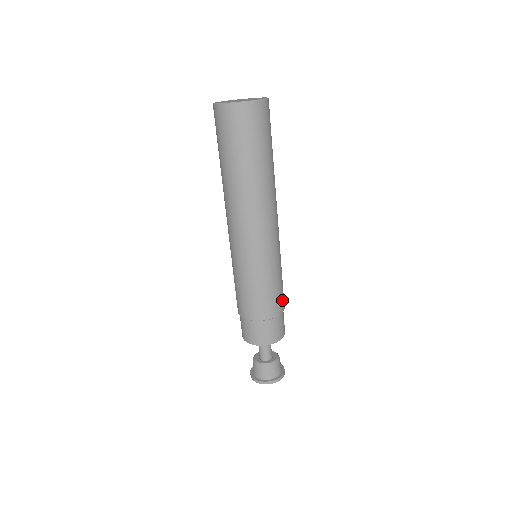
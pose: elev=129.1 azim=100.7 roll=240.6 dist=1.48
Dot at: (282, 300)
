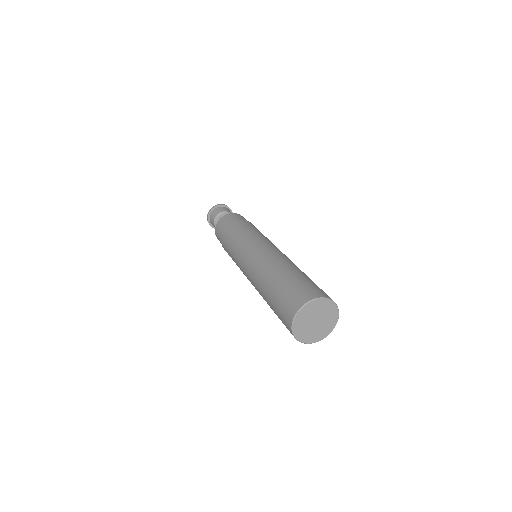
Dot at: occluded
